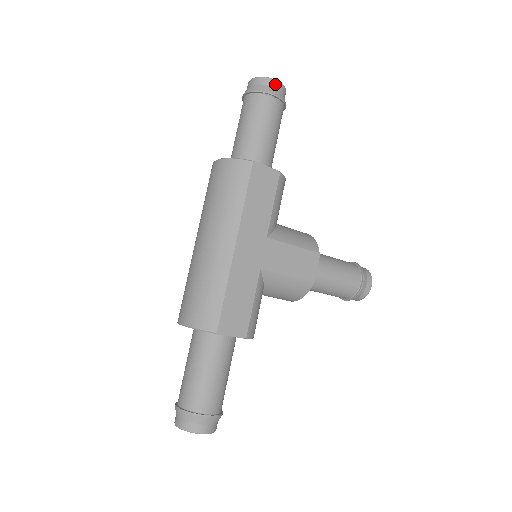
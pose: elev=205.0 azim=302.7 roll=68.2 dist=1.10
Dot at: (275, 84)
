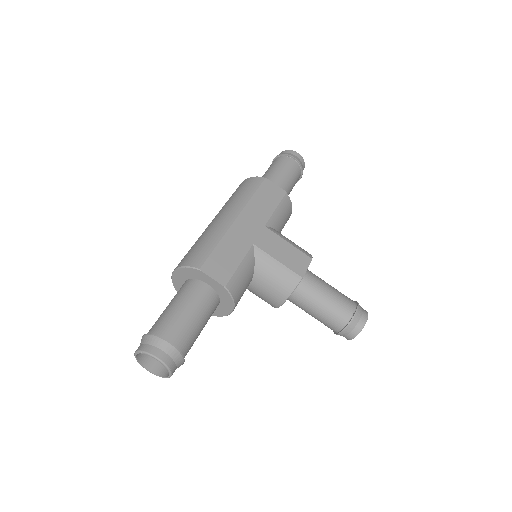
Dot at: (296, 154)
